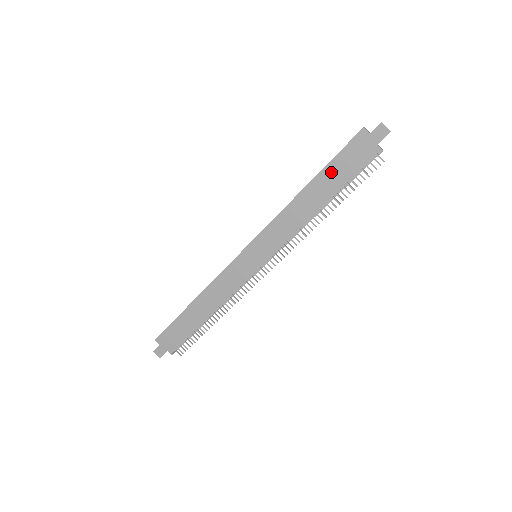
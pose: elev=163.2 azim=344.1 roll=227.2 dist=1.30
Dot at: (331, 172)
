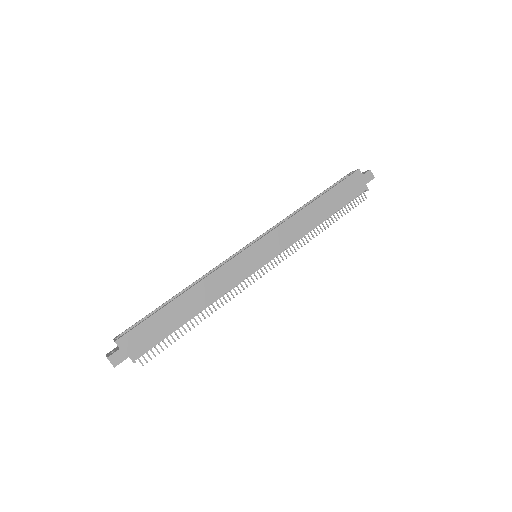
Dot at: (334, 195)
